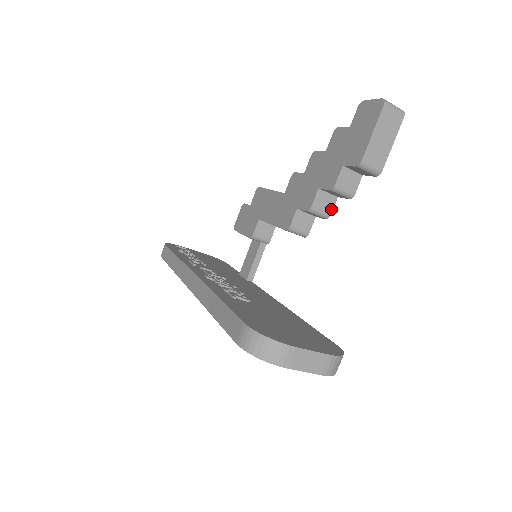
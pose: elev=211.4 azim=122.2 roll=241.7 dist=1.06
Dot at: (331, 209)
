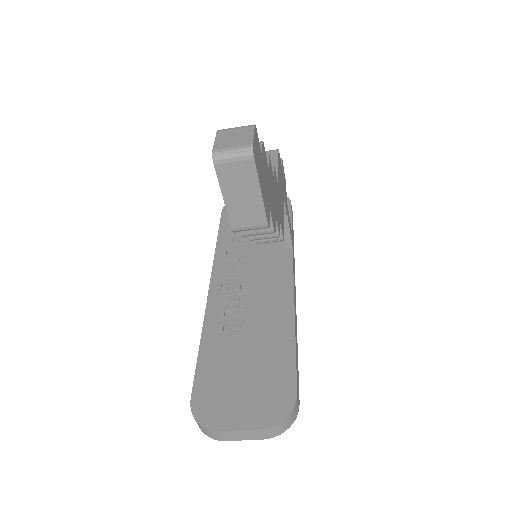
Dot at: occluded
